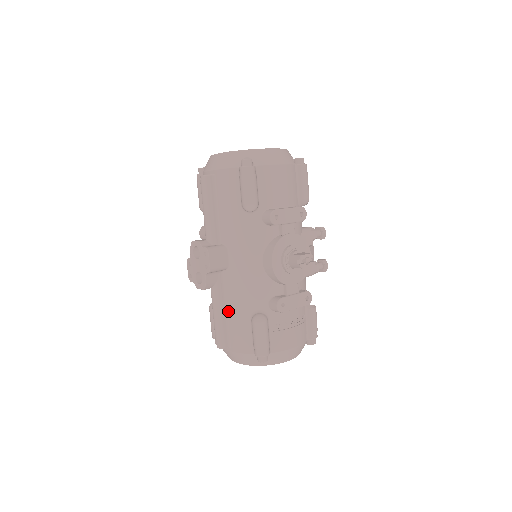
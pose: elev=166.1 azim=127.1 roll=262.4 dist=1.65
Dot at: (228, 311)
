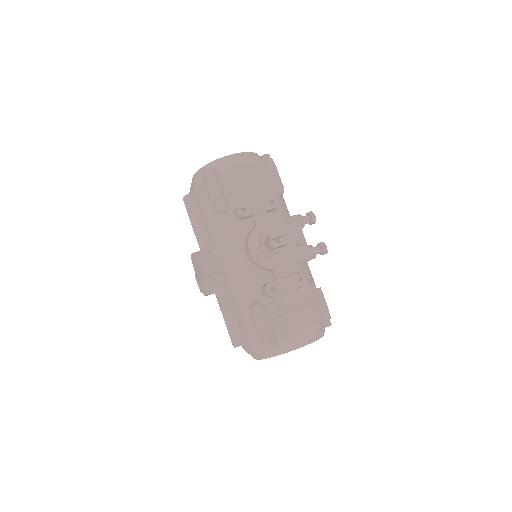
Dot at: (233, 310)
